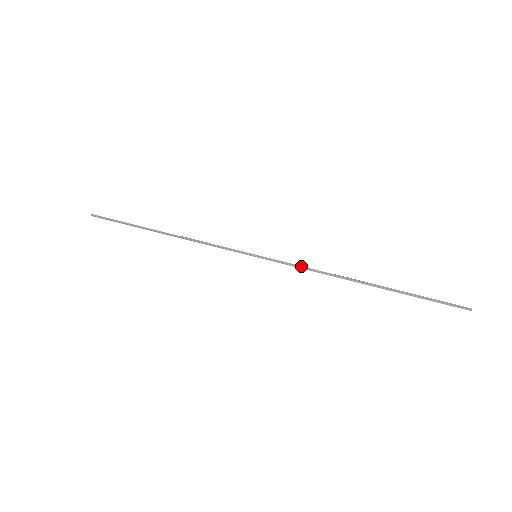
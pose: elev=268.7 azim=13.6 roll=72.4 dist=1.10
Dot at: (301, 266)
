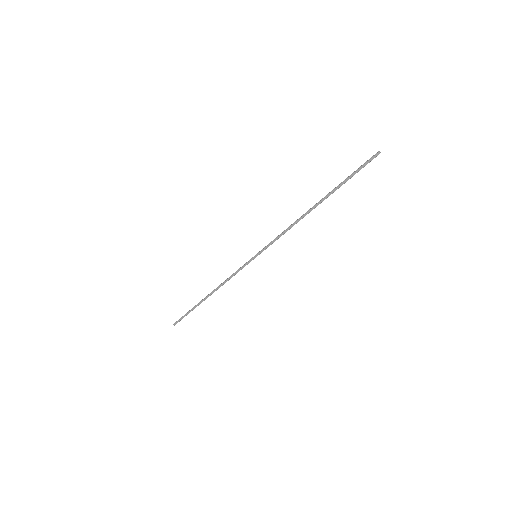
Dot at: (280, 234)
